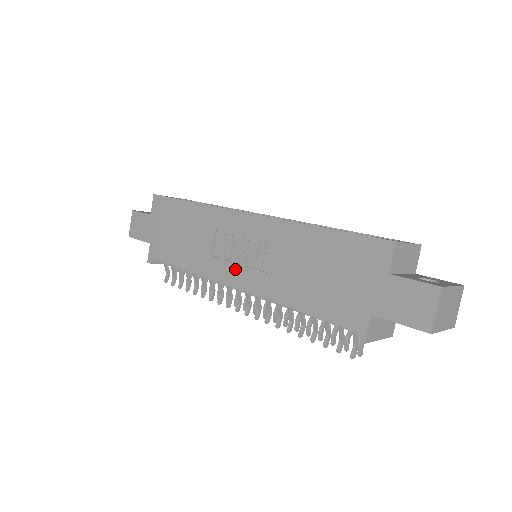
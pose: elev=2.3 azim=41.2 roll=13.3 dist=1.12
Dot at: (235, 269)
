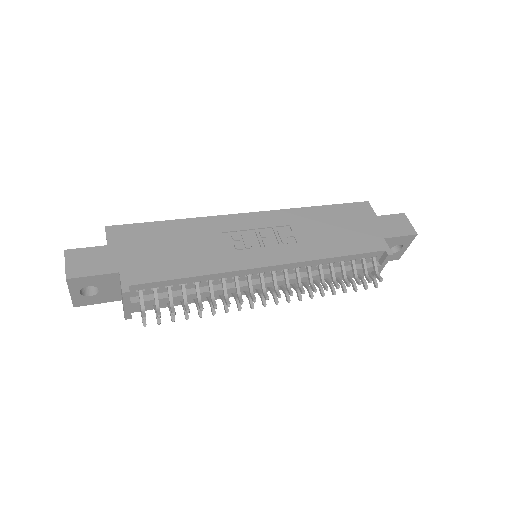
Dot at: (263, 252)
